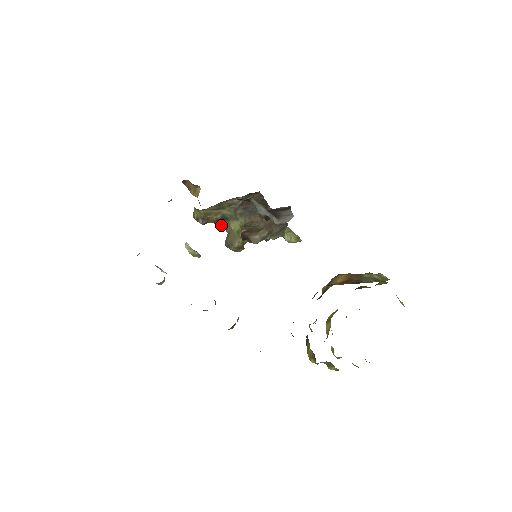
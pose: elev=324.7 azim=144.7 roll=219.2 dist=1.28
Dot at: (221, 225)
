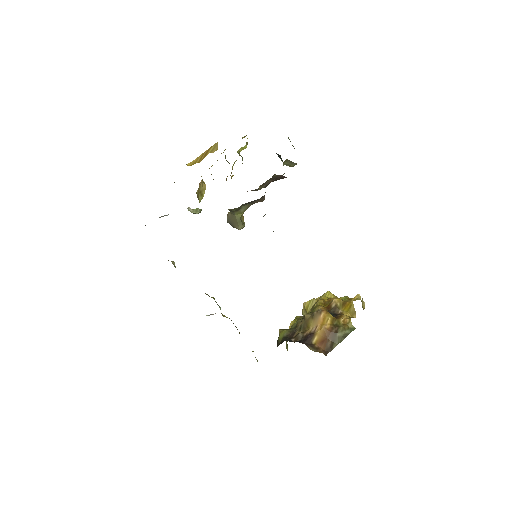
Dot at: occluded
